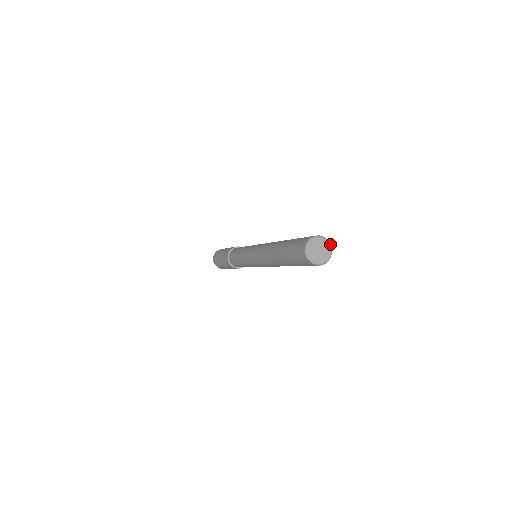
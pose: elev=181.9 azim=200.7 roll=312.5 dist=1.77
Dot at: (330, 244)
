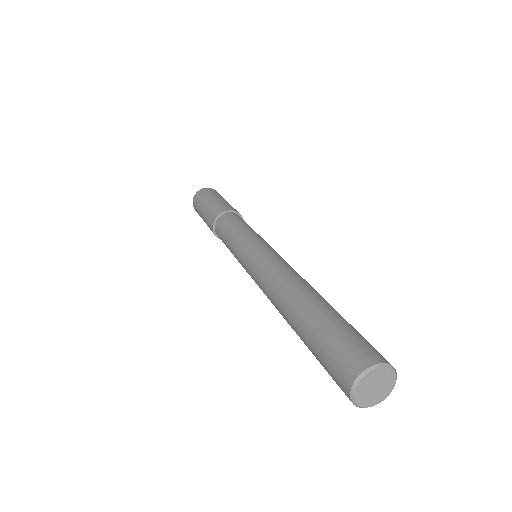
Dot at: (394, 368)
